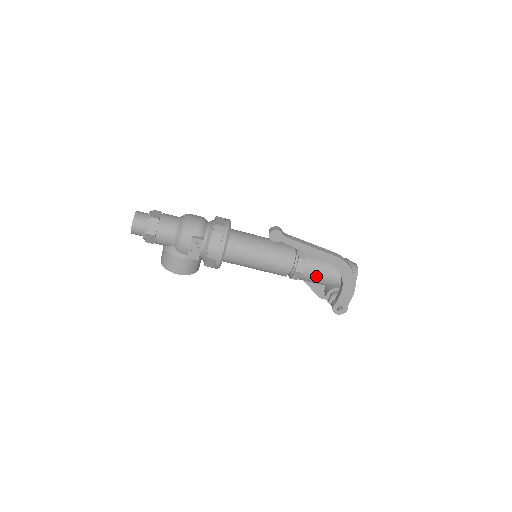
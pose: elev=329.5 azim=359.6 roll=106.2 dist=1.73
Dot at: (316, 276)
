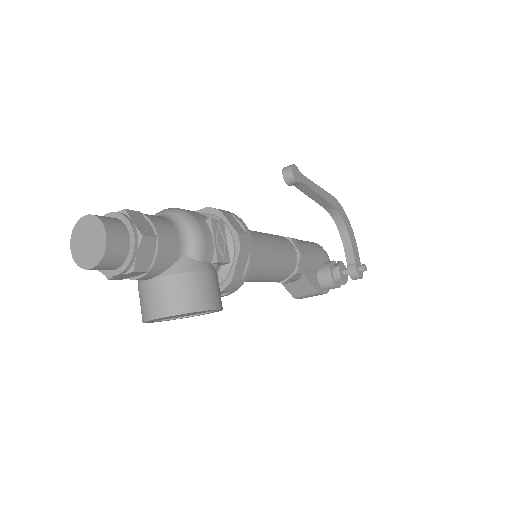
Dot at: (311, 257)
